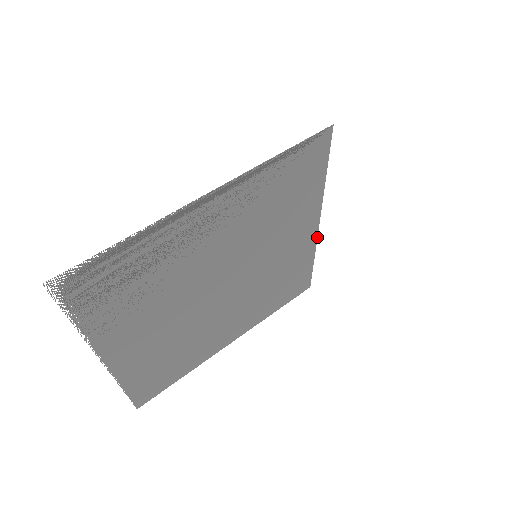
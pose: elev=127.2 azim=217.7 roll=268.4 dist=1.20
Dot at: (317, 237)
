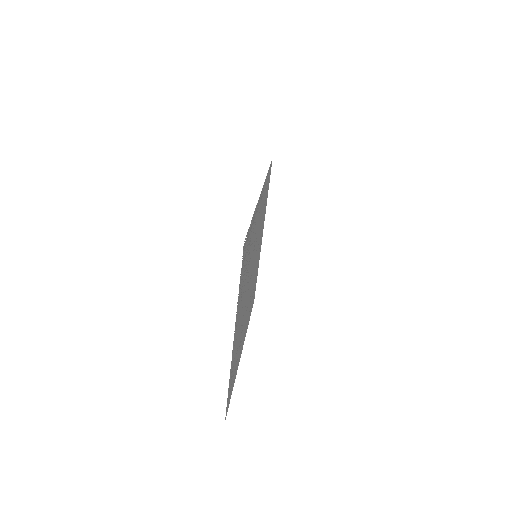
Dot at: occluded
